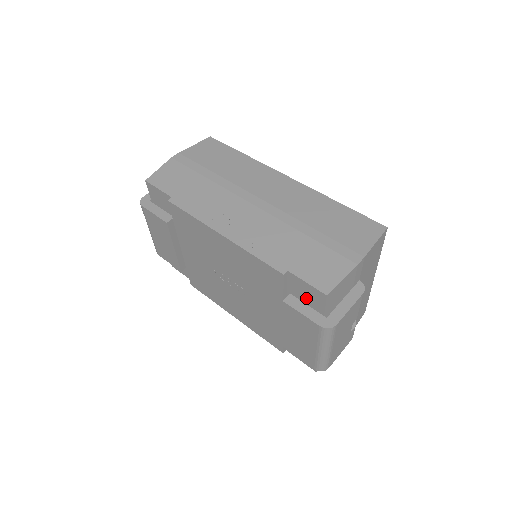
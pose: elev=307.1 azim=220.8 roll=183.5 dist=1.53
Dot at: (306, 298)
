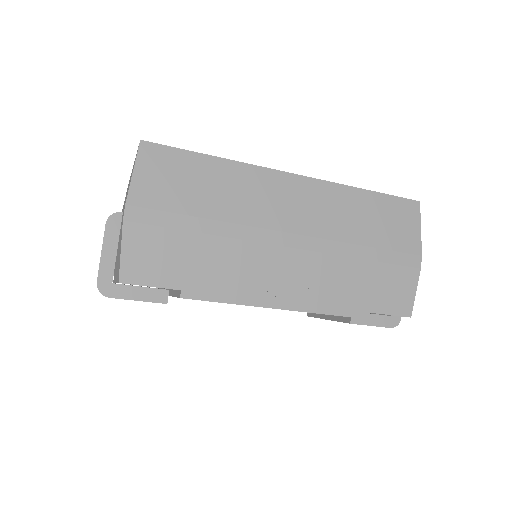
Dot at: occluded
